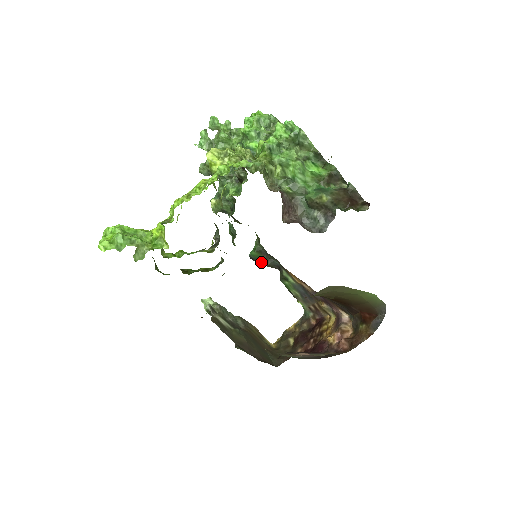
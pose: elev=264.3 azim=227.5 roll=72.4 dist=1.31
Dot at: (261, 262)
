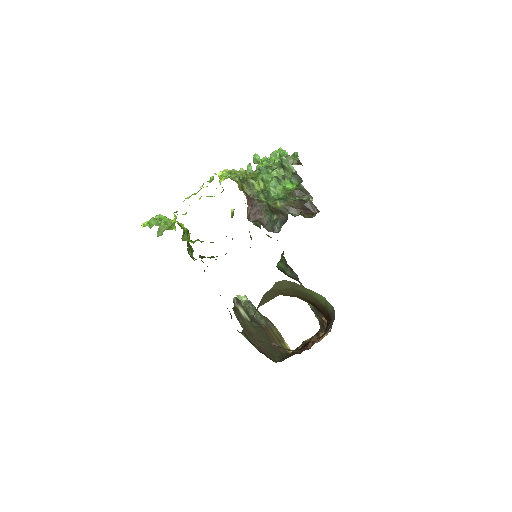
Dot at: (285, 273)
